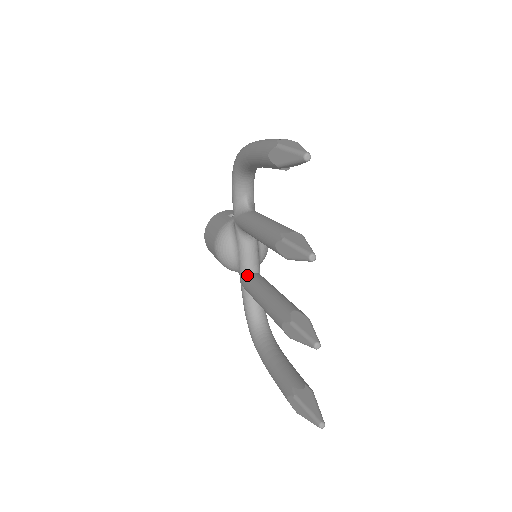
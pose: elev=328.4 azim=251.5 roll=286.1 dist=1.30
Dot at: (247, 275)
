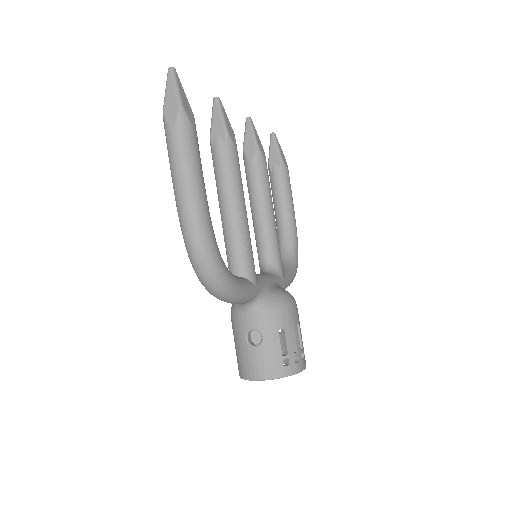
Dot at: occluded
